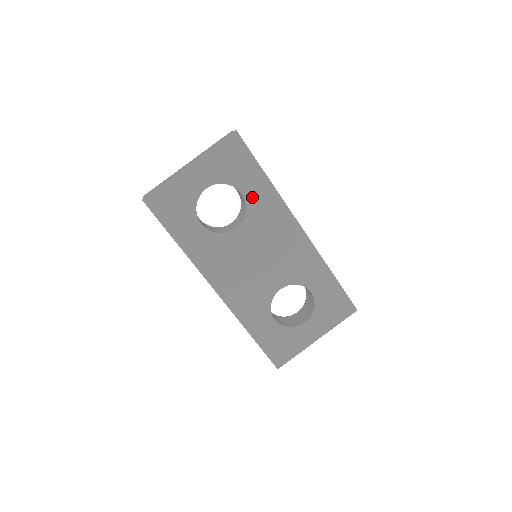
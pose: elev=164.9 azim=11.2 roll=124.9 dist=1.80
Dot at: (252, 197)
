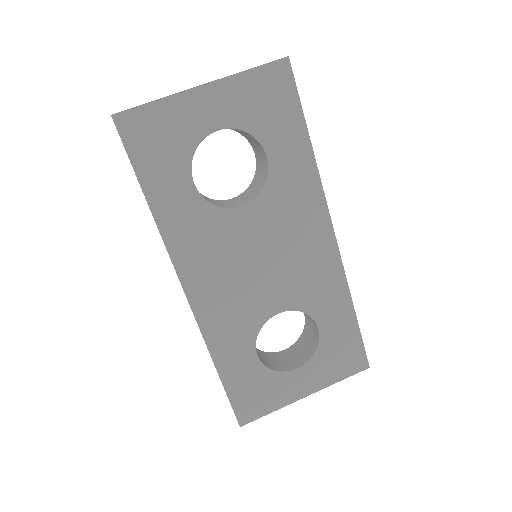
Dot at: (280, 166)
